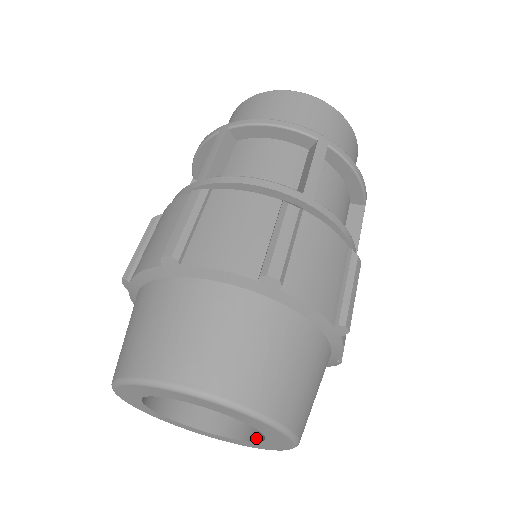
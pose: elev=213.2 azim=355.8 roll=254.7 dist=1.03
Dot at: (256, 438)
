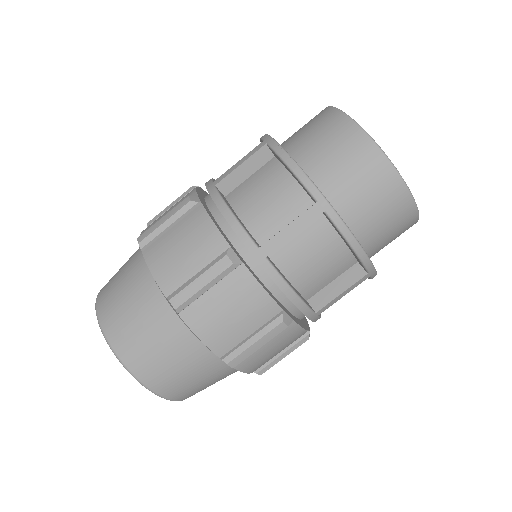
Dot at: occluded
